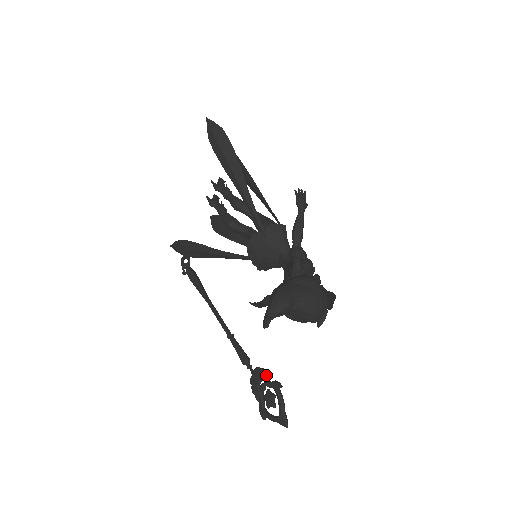
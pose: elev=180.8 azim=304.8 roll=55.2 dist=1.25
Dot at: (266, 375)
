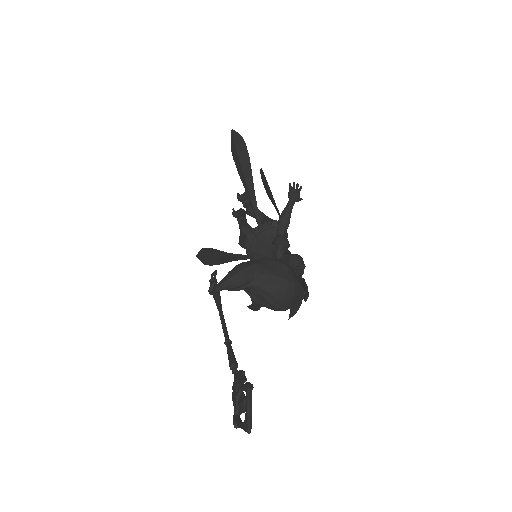
Dot at: (243, 377)
